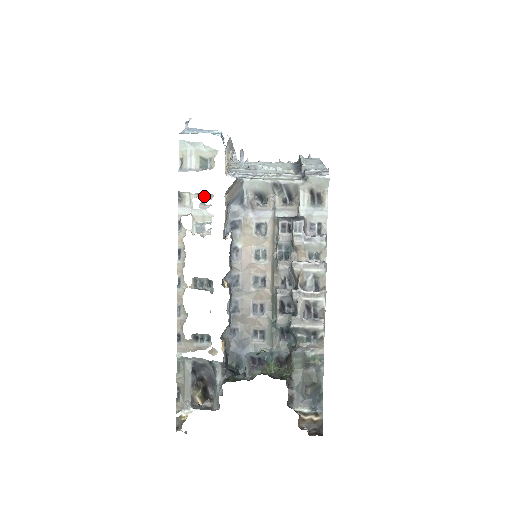
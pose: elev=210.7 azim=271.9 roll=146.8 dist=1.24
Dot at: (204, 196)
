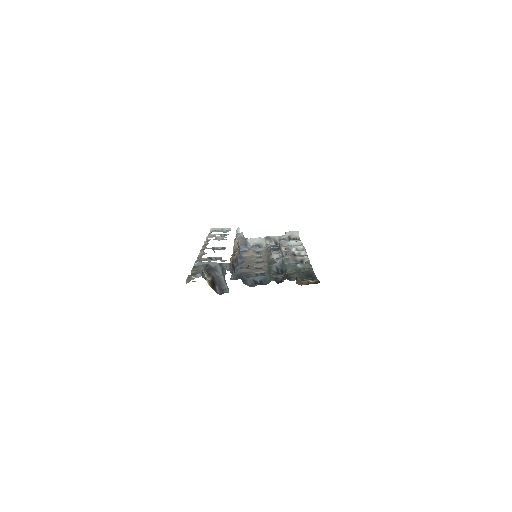
Dot at: occluded
